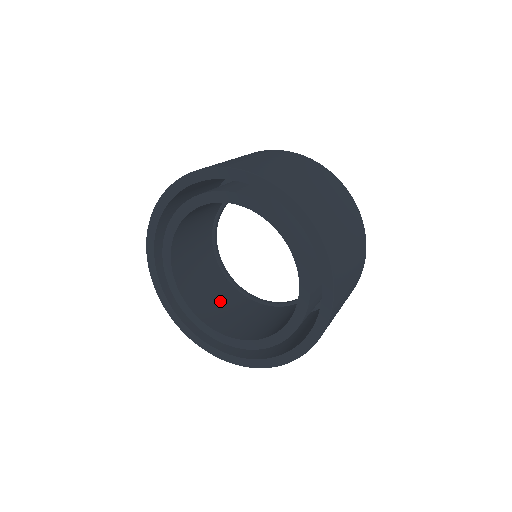
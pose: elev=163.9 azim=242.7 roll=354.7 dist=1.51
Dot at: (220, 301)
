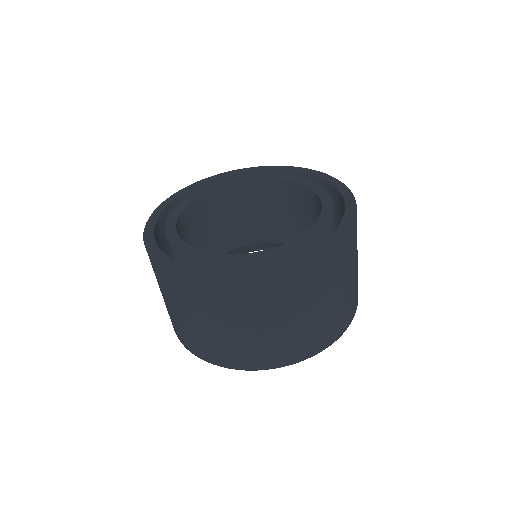
Dot at: occluded
